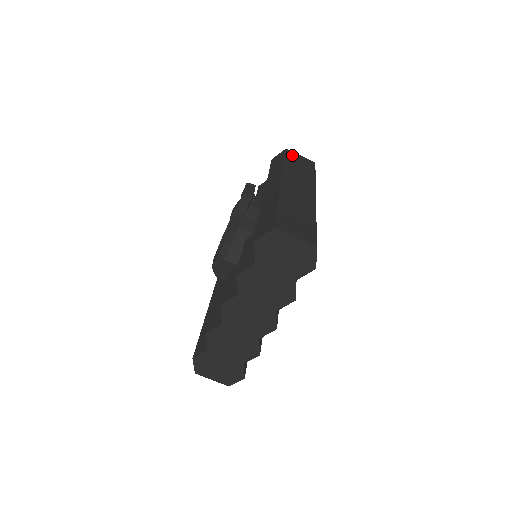
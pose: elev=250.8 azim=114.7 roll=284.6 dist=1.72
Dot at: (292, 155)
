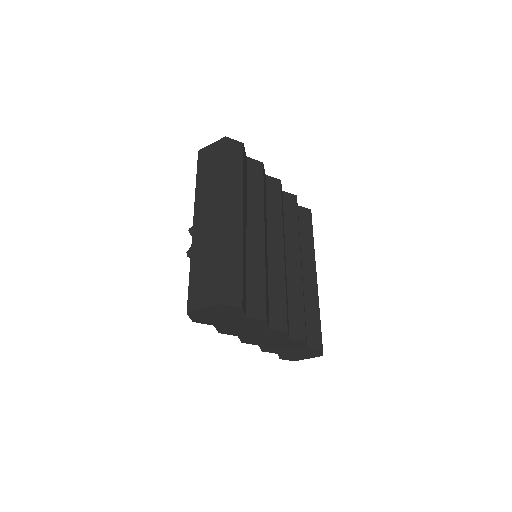
Dot at: (203, 156)
